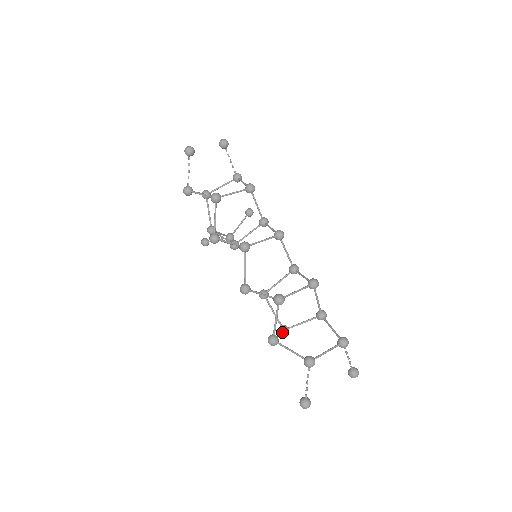
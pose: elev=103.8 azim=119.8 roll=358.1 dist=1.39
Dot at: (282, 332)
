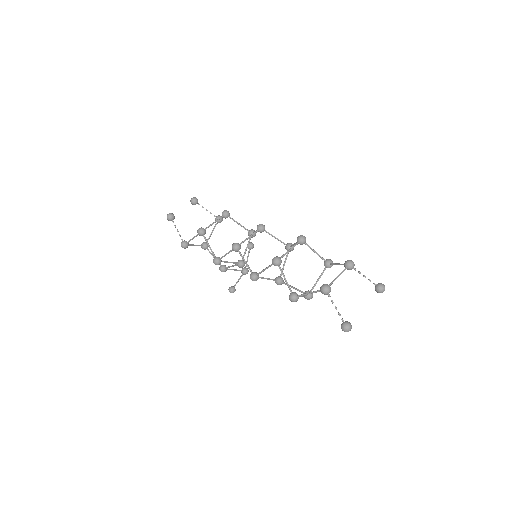
Dot at: (306, 295)
